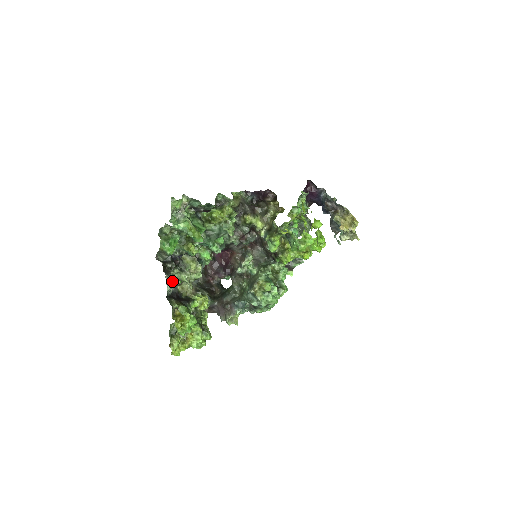
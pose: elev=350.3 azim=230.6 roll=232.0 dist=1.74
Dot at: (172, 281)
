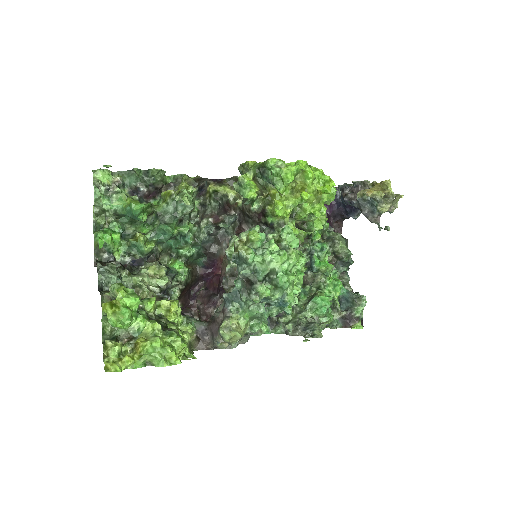
Dot at: (109, 273)
